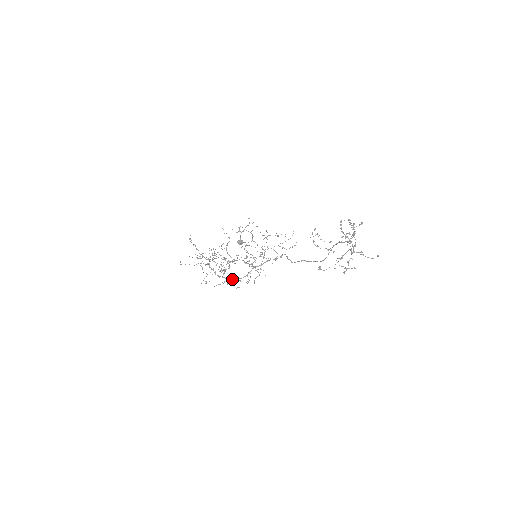
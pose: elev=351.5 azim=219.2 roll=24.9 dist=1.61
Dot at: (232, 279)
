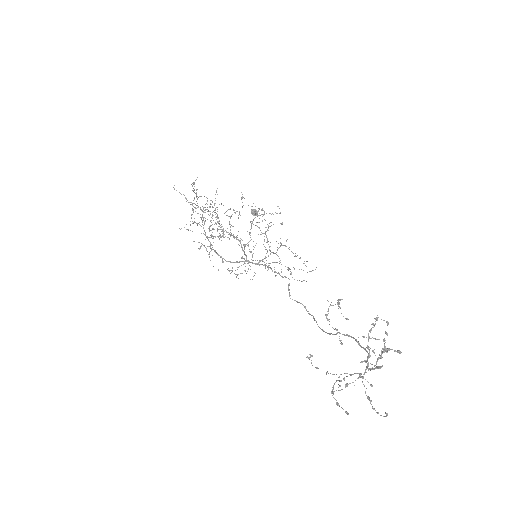
Dot at: (216, 252)
